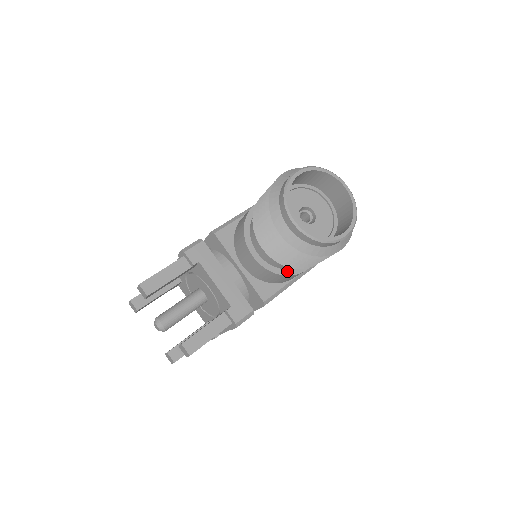
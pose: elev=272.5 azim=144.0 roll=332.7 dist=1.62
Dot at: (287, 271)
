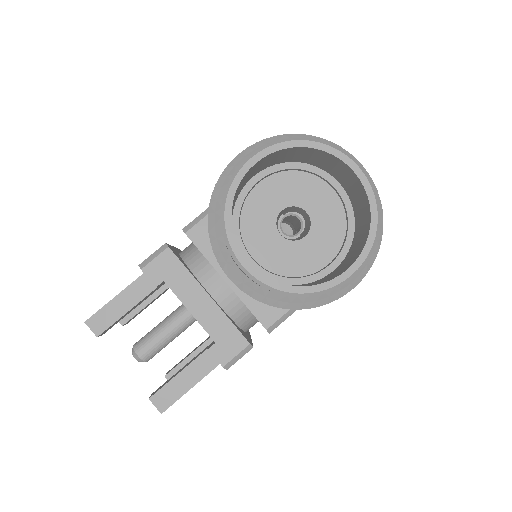
Dot at: occluded
